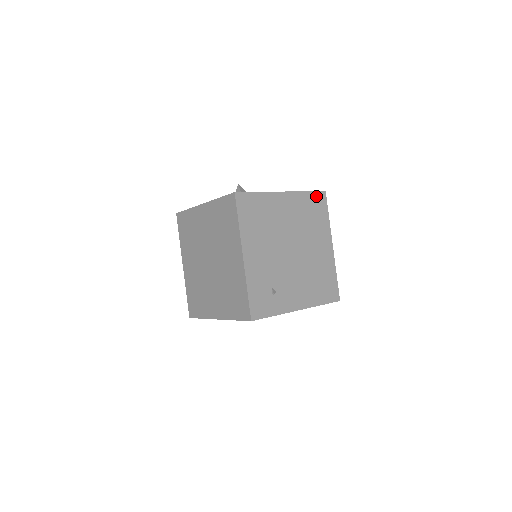
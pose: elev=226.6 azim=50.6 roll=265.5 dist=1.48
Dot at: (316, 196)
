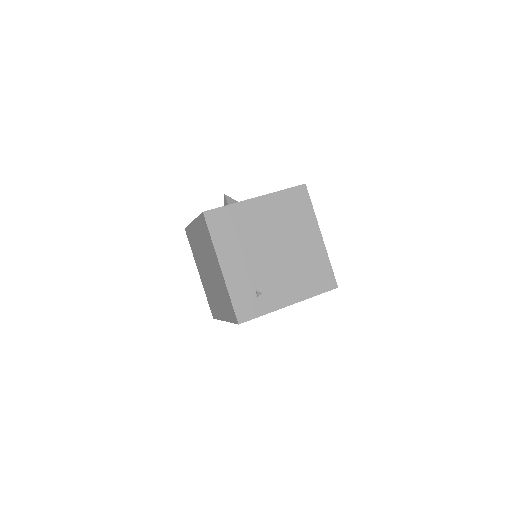
Dot at: (295, 191)
